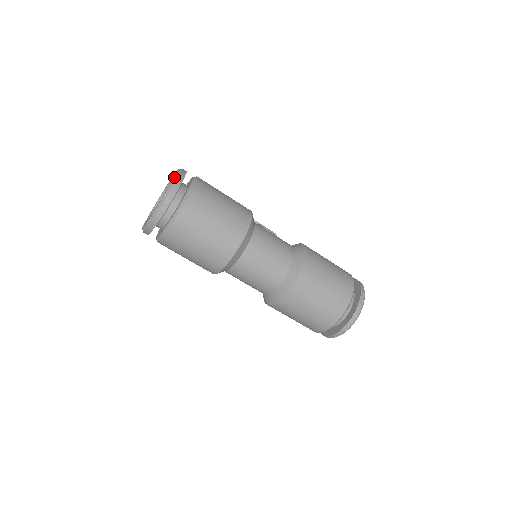
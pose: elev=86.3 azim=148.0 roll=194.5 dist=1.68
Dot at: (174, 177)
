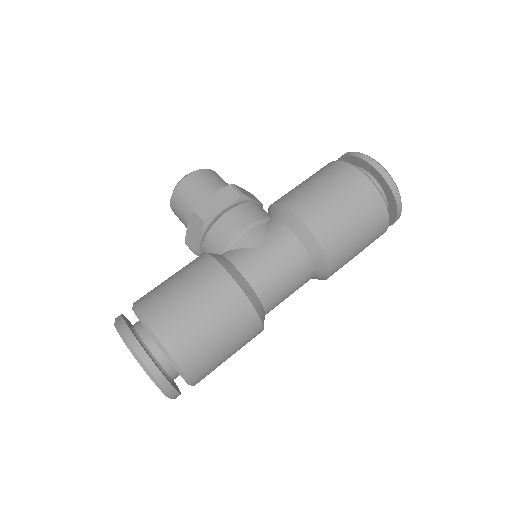
Dot at: occluded
